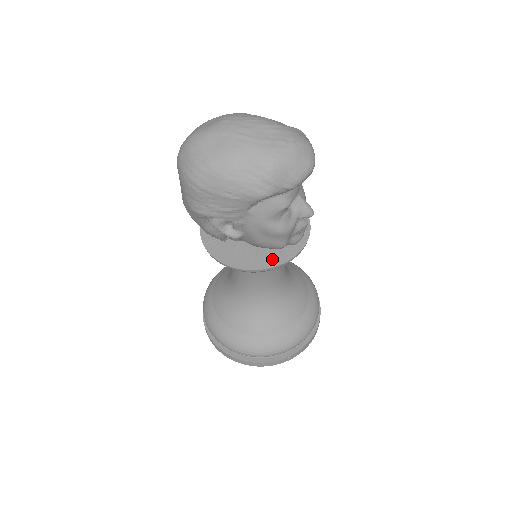
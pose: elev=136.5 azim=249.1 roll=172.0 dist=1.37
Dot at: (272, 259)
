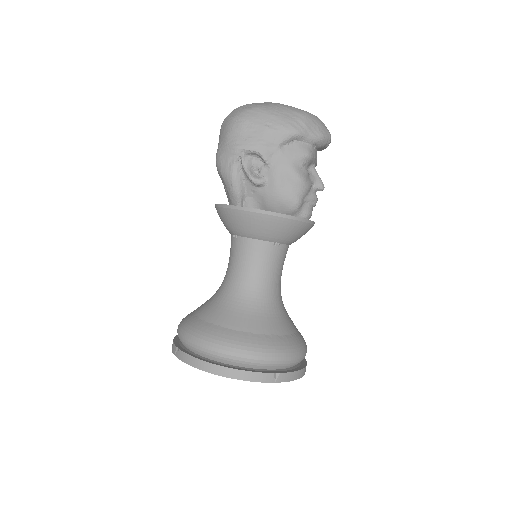
Dot at: occluded
